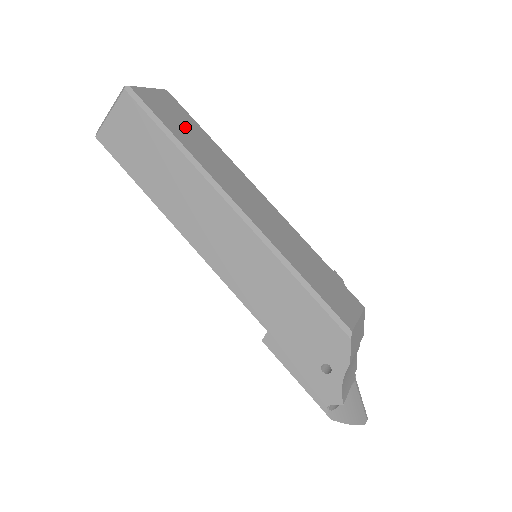
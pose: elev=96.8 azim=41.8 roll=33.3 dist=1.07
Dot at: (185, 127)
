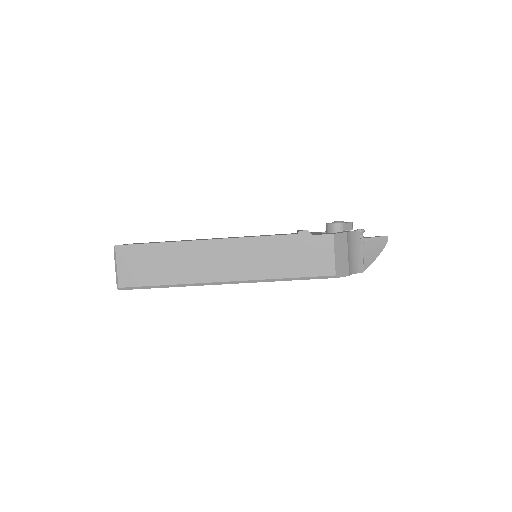
Dot at: (155, 264)
